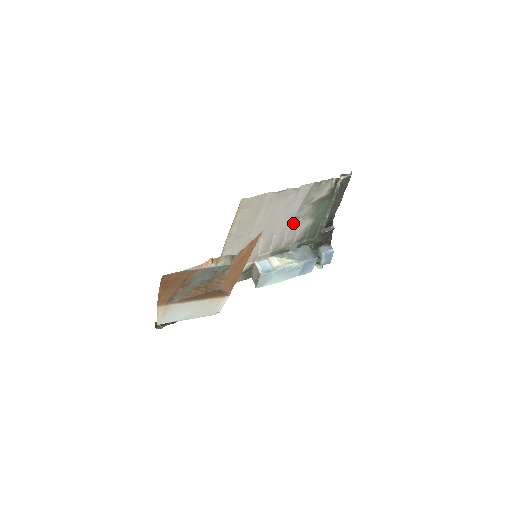
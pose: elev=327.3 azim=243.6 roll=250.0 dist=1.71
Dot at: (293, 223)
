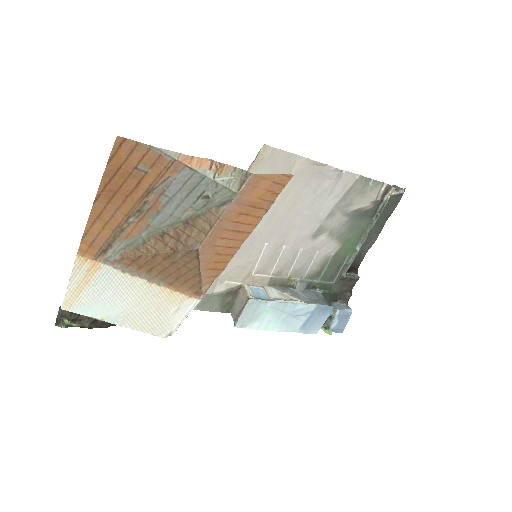
Dot at: (314, 237)
